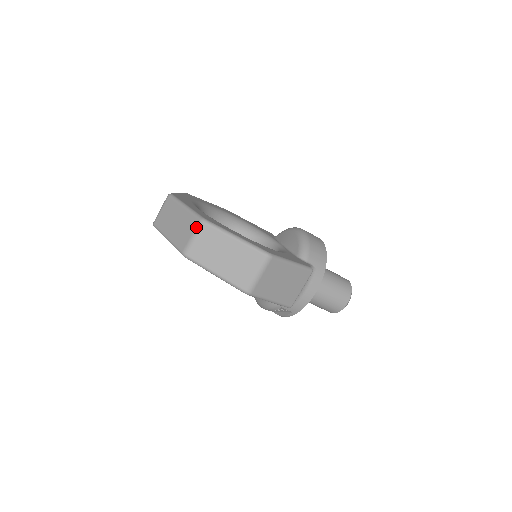
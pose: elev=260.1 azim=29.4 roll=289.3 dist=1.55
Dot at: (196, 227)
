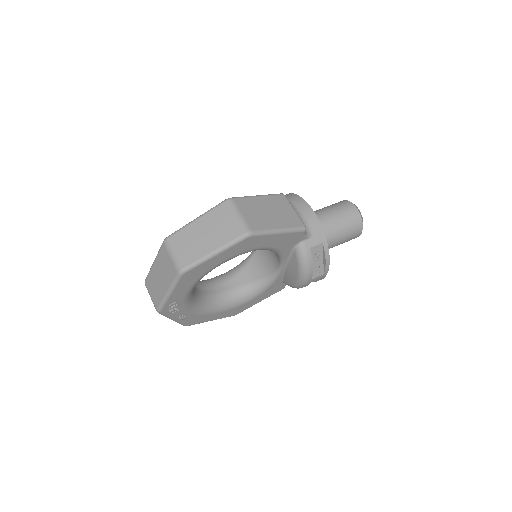
Dot at: (166, 249)
